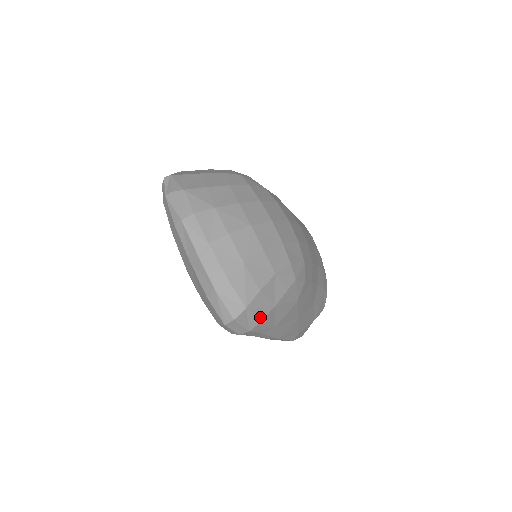
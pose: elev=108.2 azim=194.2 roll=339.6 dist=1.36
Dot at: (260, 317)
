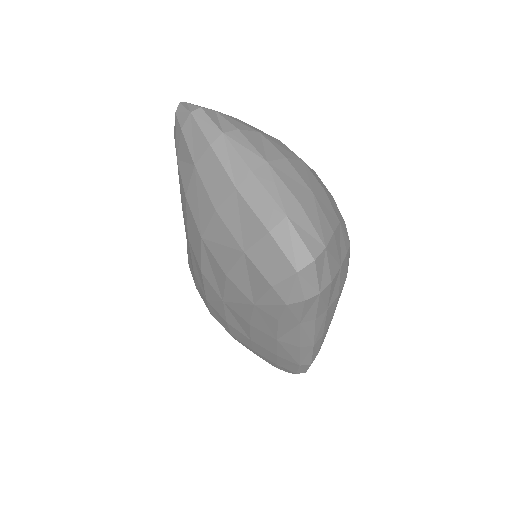
Dot at: (331, 274)
